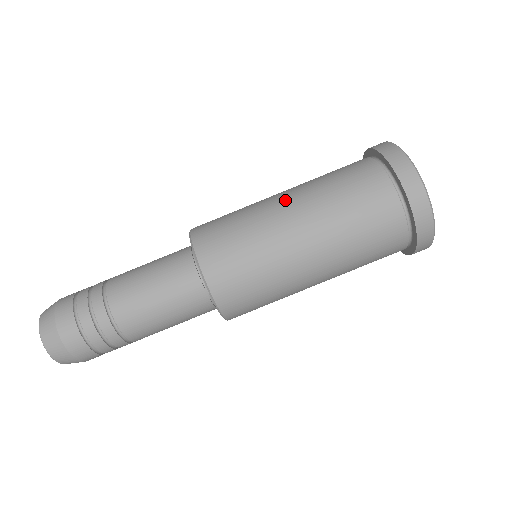
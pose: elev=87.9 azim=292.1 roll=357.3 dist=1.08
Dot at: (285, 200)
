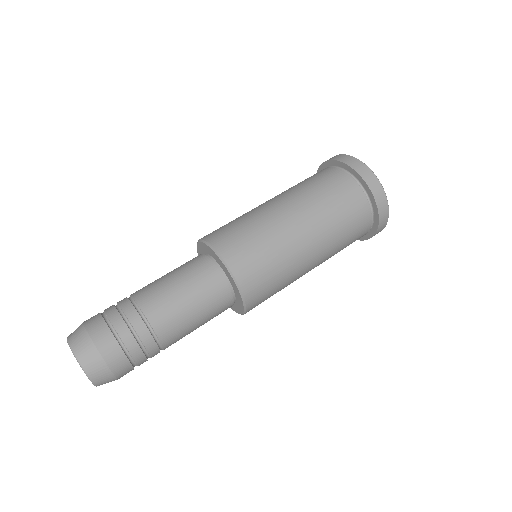
Dot at: occluded
